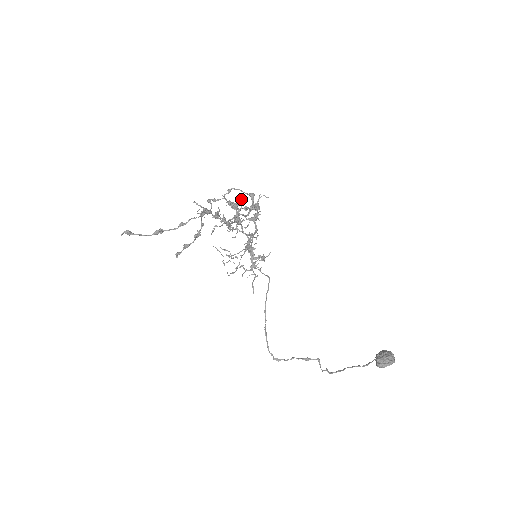
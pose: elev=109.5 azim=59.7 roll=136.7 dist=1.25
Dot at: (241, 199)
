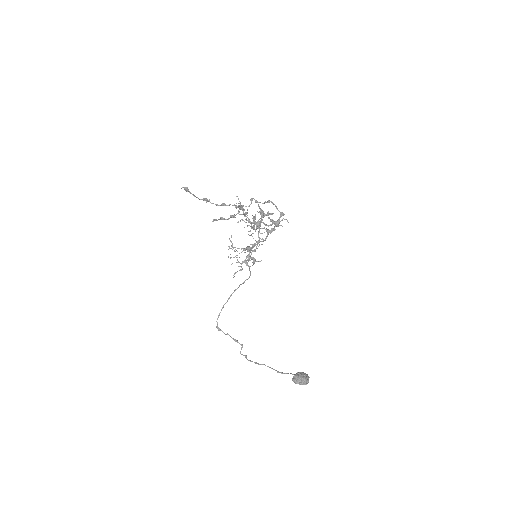
Dot at: (270, 213)
